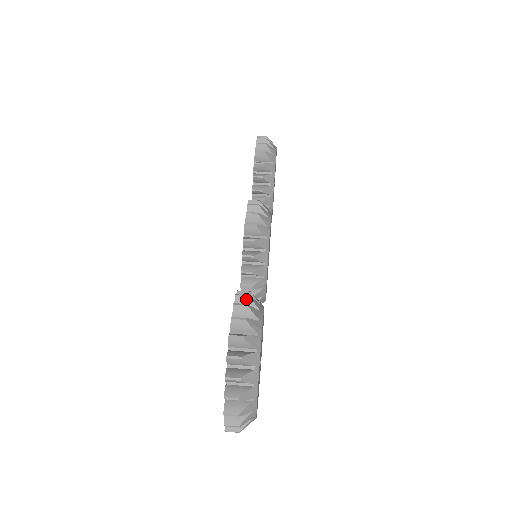
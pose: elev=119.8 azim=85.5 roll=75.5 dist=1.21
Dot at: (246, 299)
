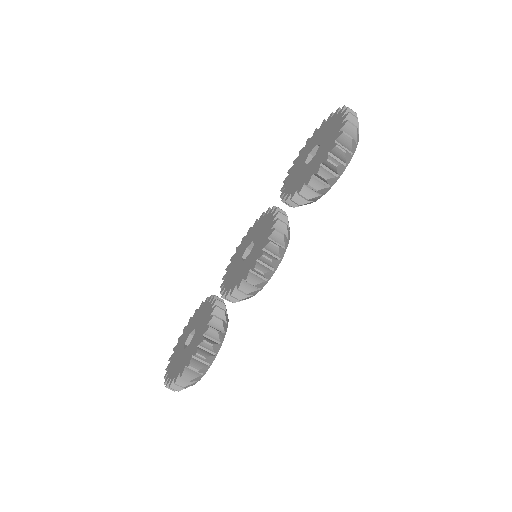
Dot at: (209, 346)
